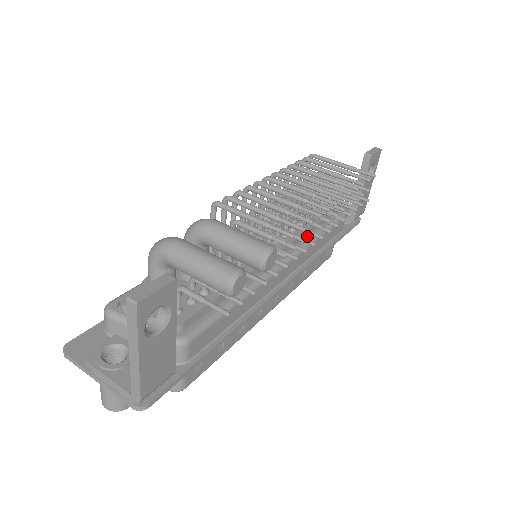
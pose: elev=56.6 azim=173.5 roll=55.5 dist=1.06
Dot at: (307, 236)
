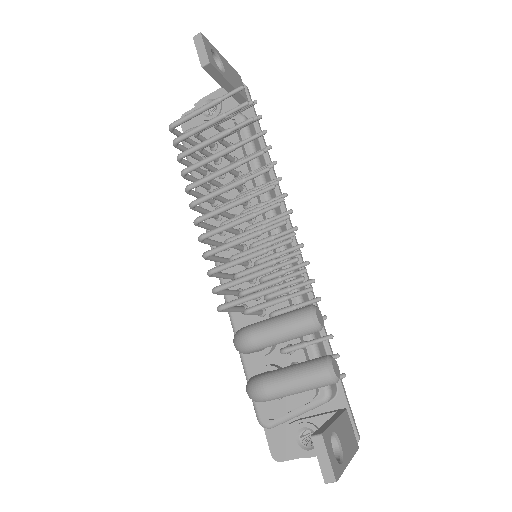
Dot at: occluded
